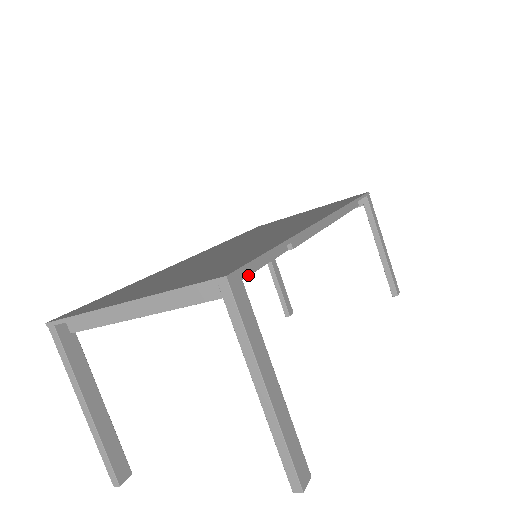
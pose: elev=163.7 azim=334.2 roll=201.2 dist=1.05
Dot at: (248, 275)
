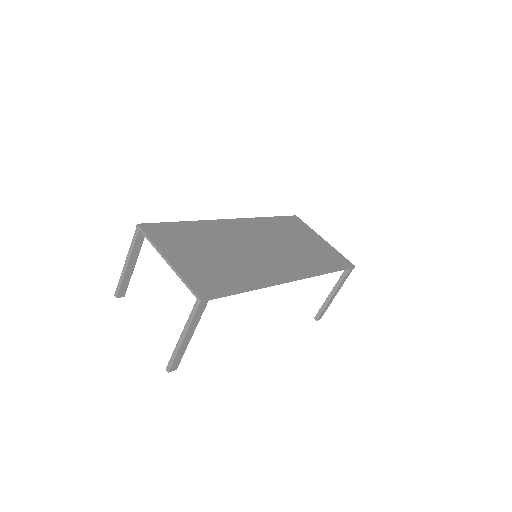
Dot at: occluded
